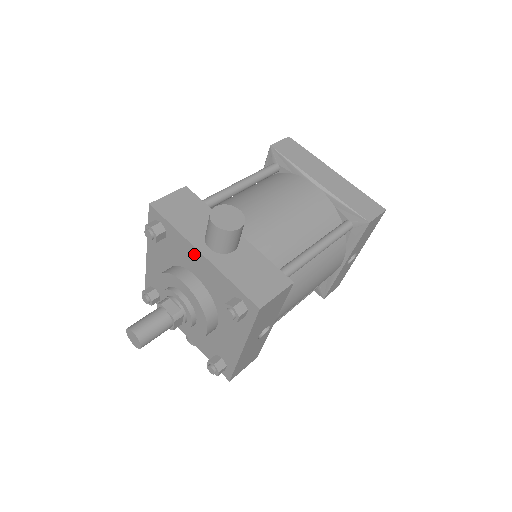
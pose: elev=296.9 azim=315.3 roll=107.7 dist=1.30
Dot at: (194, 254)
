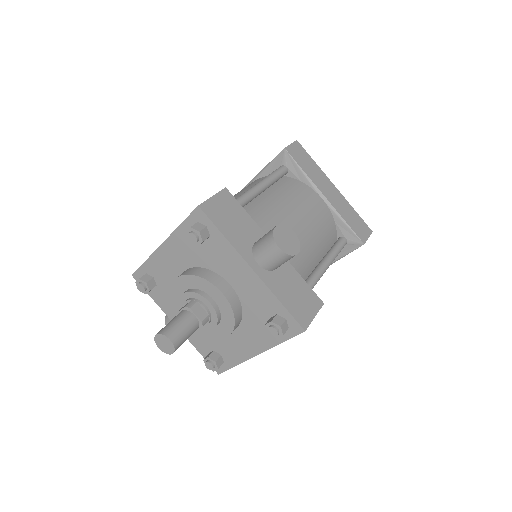
Dot at: (241, 267)
